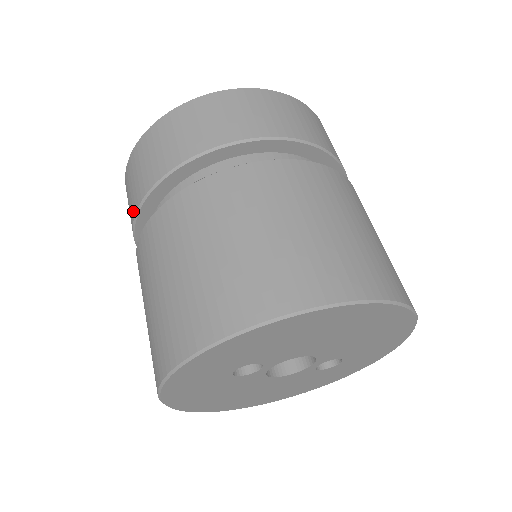
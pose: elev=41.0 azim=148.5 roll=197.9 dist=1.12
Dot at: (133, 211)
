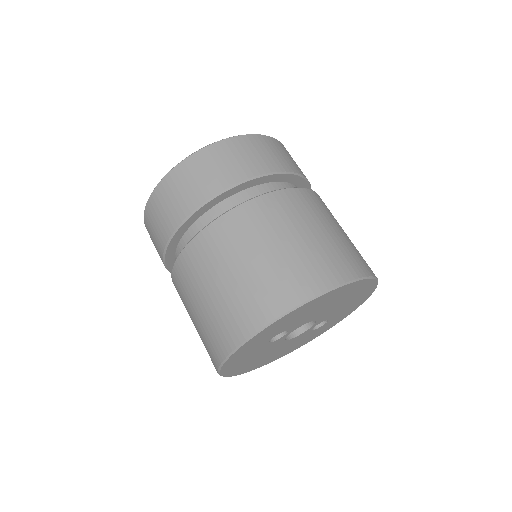
Dot at: (167, 234)
